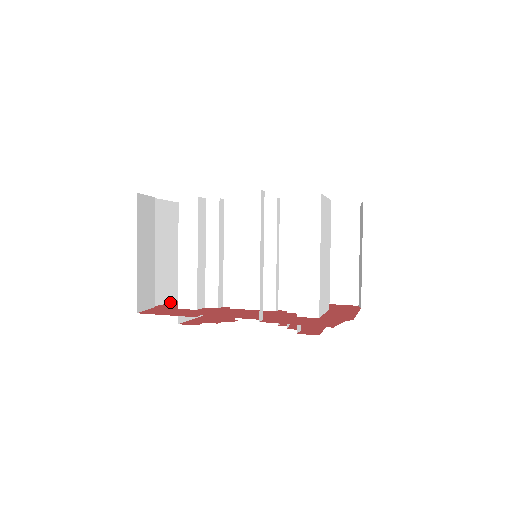
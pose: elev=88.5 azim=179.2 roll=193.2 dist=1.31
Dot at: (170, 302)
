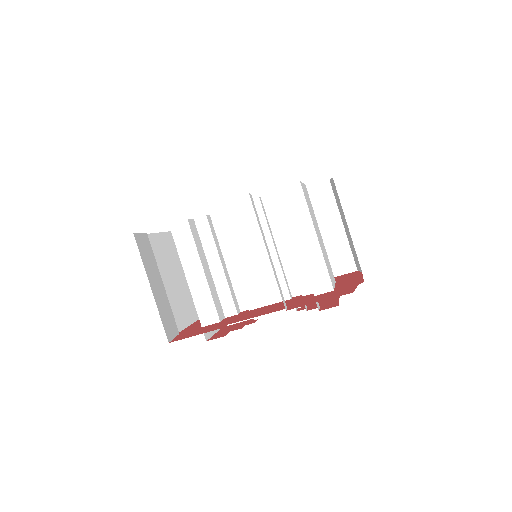
Dot at: (189, 325)
